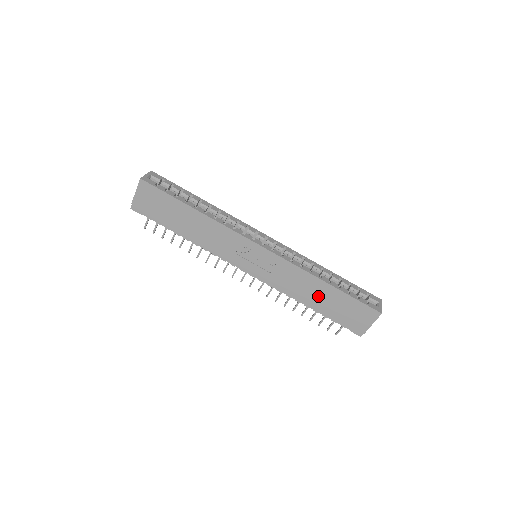
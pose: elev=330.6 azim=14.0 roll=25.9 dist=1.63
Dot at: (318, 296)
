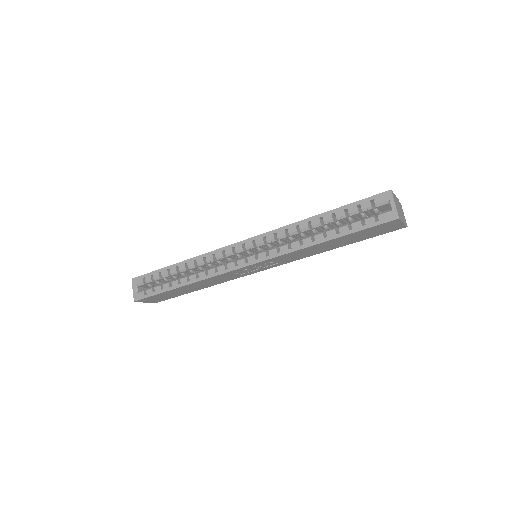
Dot at: (331, 246)
